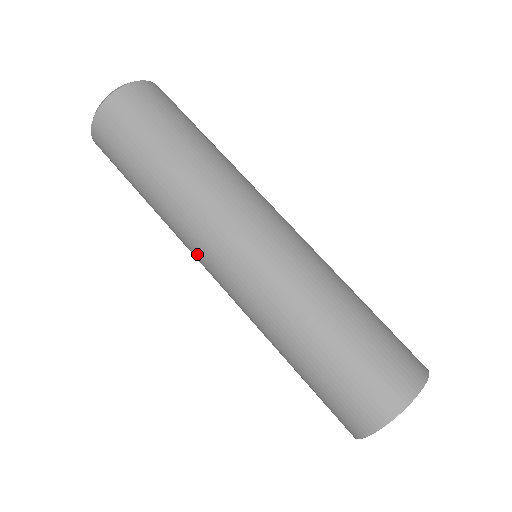
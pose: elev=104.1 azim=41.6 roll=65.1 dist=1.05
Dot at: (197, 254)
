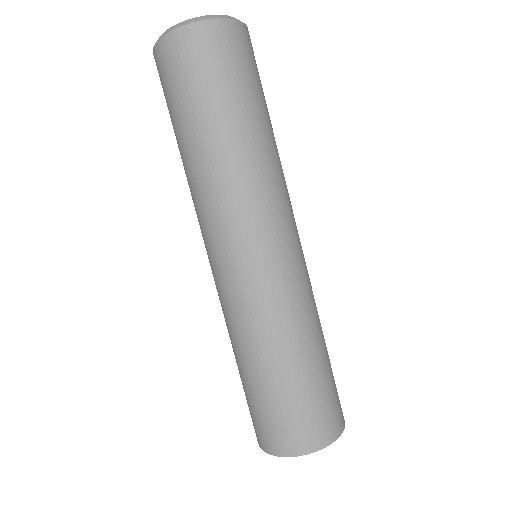
Dot at: occluded
